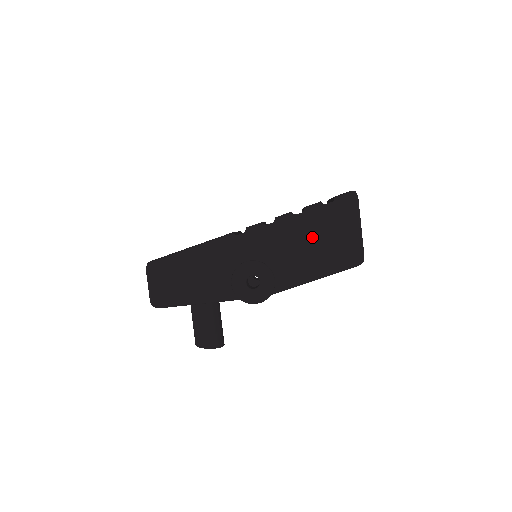
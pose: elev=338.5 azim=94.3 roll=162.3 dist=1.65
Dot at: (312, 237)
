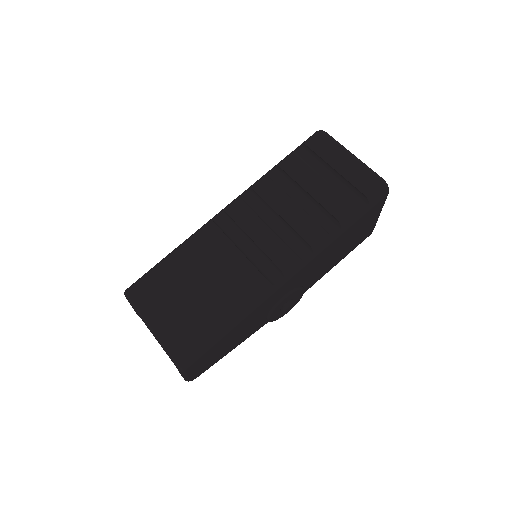
Dot at: (343, 244)
